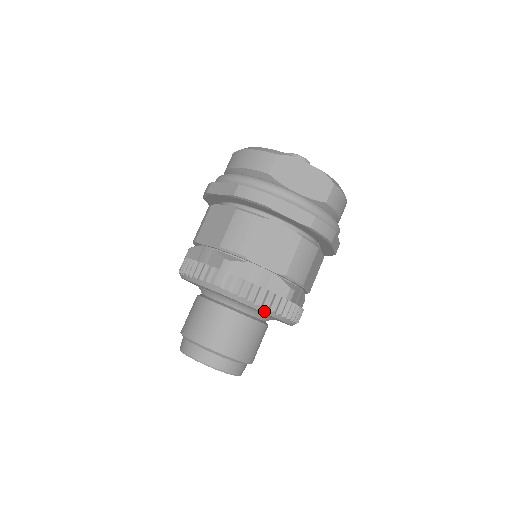
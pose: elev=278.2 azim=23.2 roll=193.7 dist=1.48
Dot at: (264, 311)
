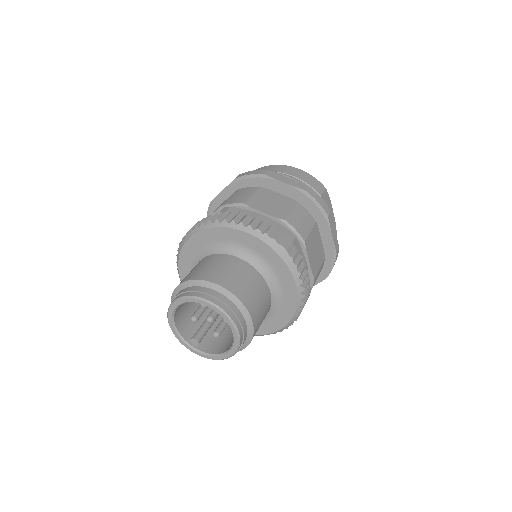
Dot at: (299, 297)
